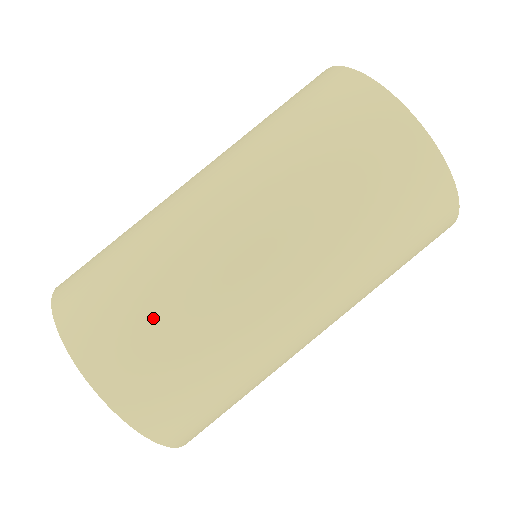
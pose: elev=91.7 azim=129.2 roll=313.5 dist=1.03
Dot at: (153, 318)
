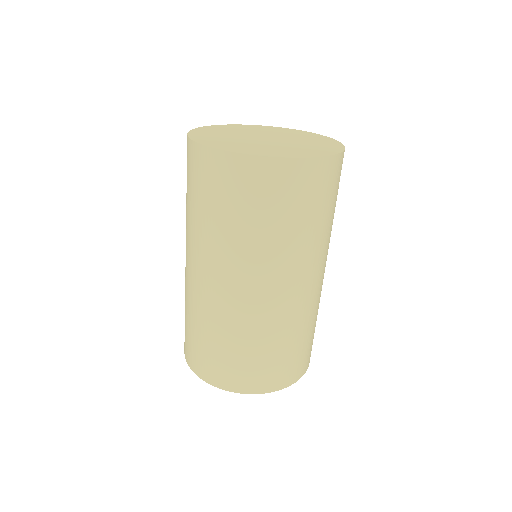
Dot at: (302, 343)
